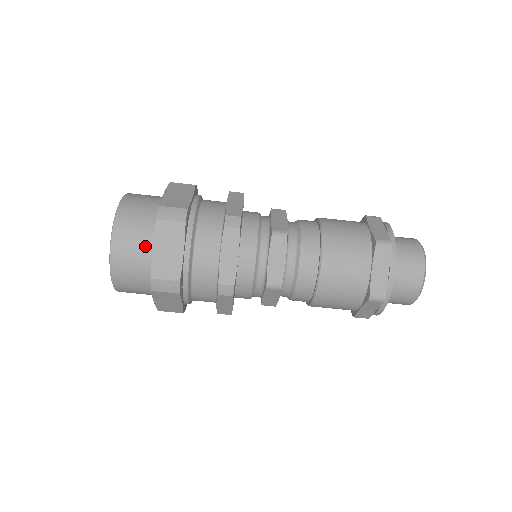
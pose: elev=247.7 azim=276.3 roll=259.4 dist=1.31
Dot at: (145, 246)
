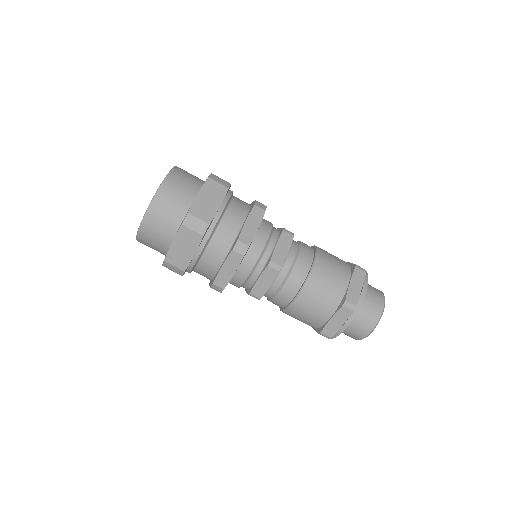
Dot at: (189, 194)
